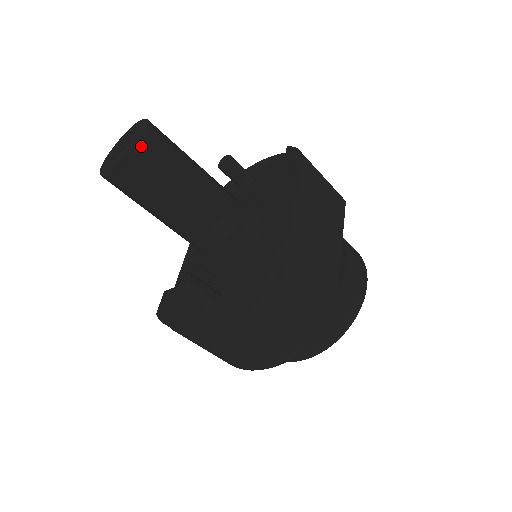
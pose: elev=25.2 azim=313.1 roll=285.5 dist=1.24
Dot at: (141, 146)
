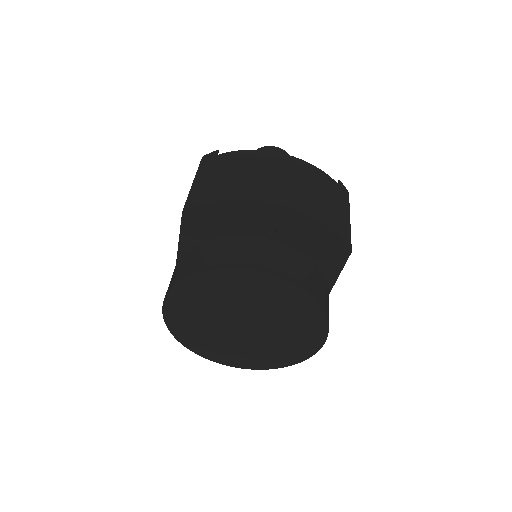
Dot at: occluded
